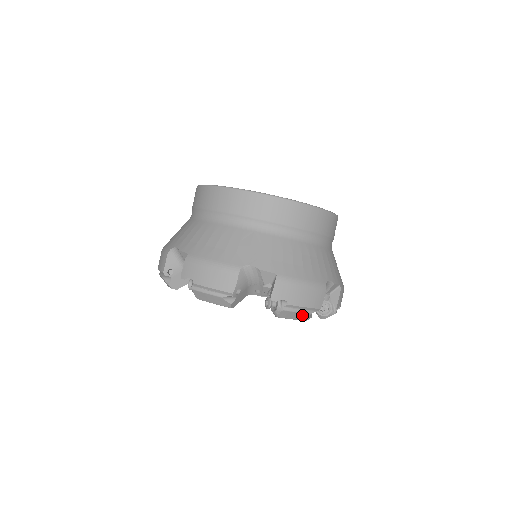
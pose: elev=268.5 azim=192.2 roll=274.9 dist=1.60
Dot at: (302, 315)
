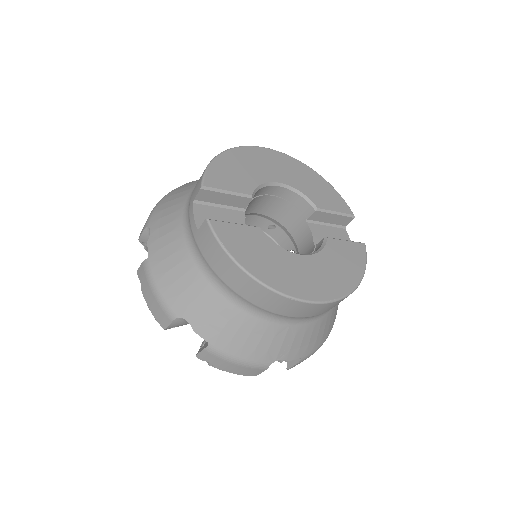
Dot at: occluded
